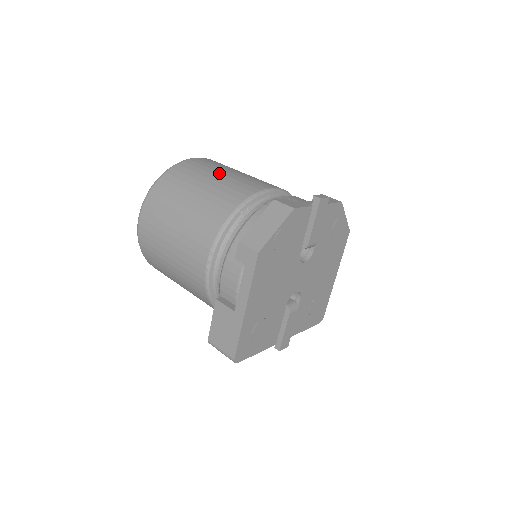
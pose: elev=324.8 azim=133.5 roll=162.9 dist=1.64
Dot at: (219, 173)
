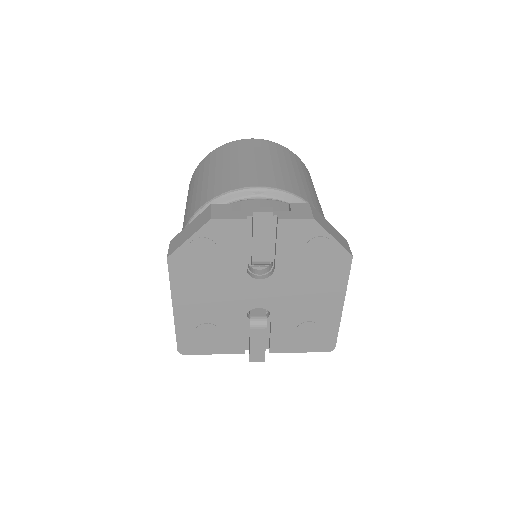
Dot at: (236, 161)
